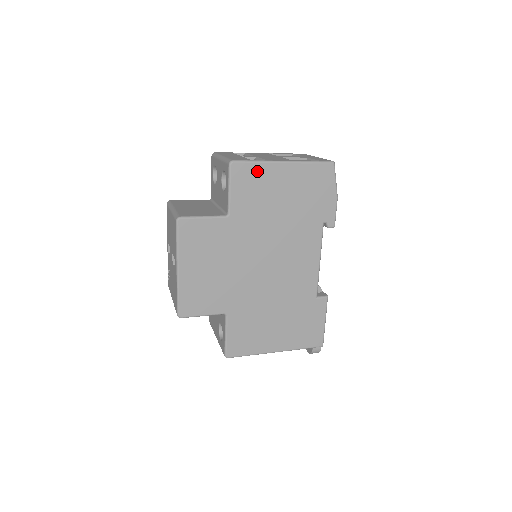
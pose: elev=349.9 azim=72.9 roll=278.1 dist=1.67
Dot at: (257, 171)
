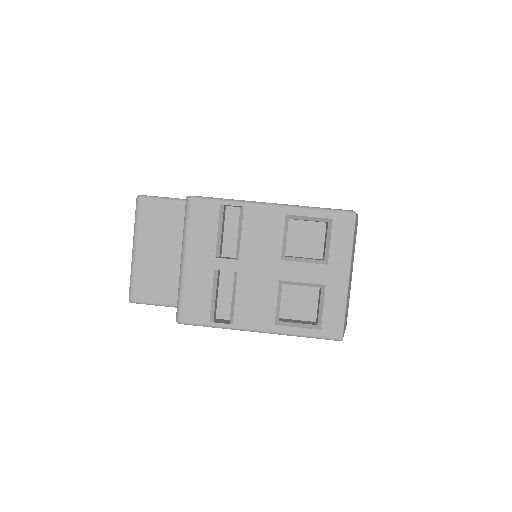
Dot at: occluded
